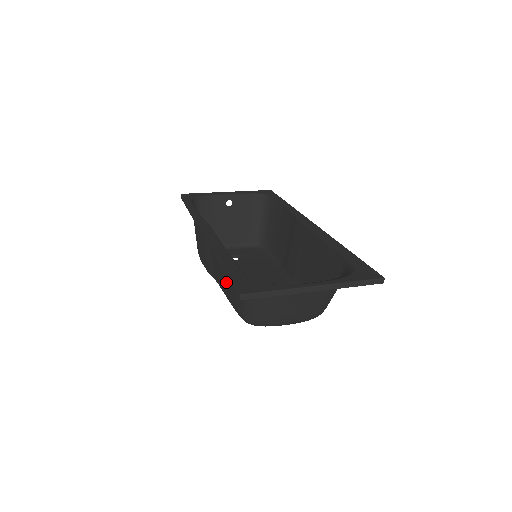
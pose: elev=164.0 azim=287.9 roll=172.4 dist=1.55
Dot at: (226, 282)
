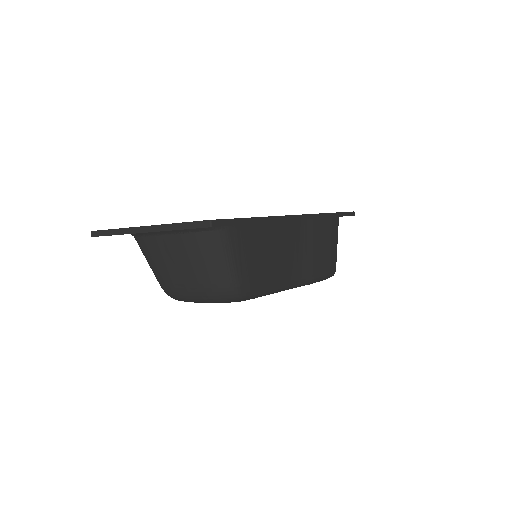
Dot at: occluded
